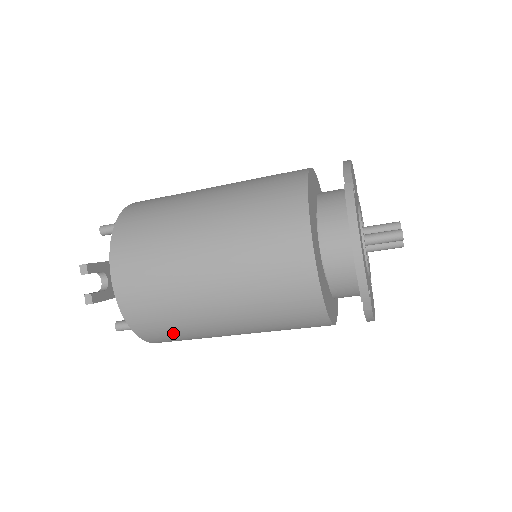
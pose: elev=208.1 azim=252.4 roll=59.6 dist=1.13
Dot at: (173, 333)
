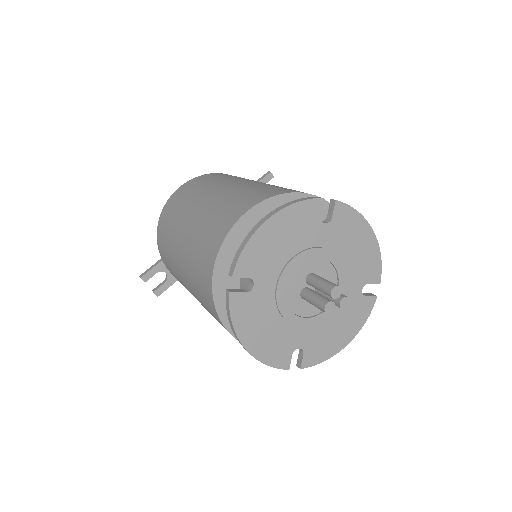
Dot at: occluded
